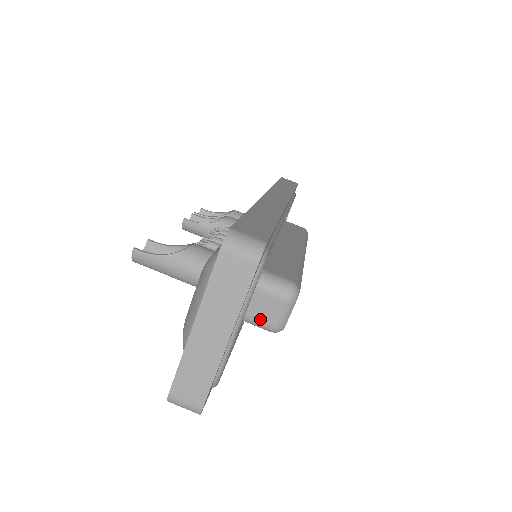
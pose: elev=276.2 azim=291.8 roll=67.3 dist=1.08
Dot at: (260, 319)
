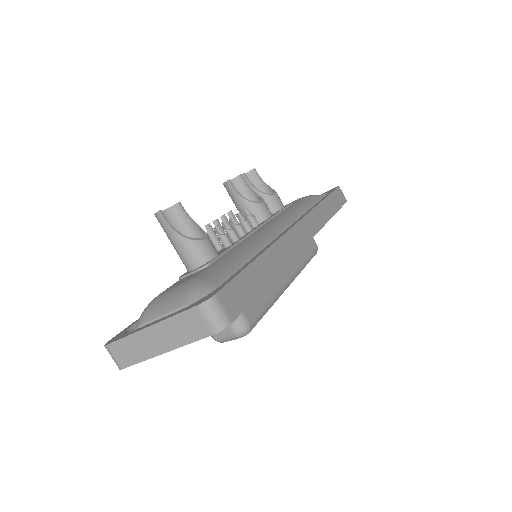
Dot at: occluded
